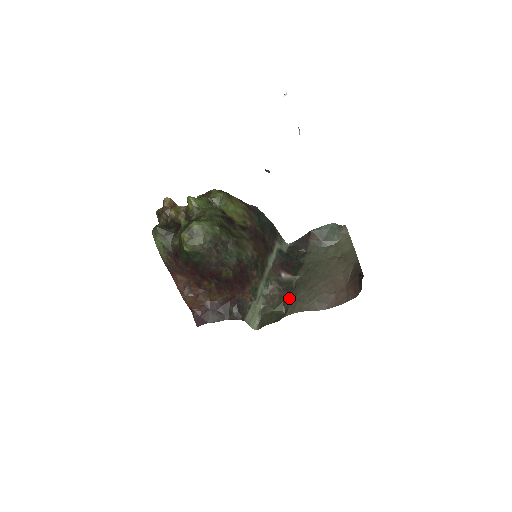
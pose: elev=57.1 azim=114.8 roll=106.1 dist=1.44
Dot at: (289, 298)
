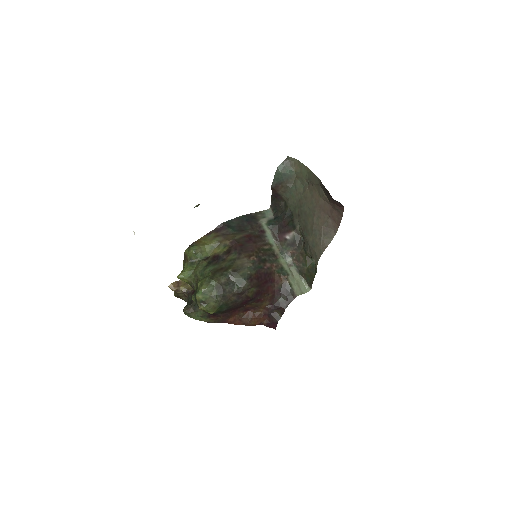
Dot at: (307, 250)
